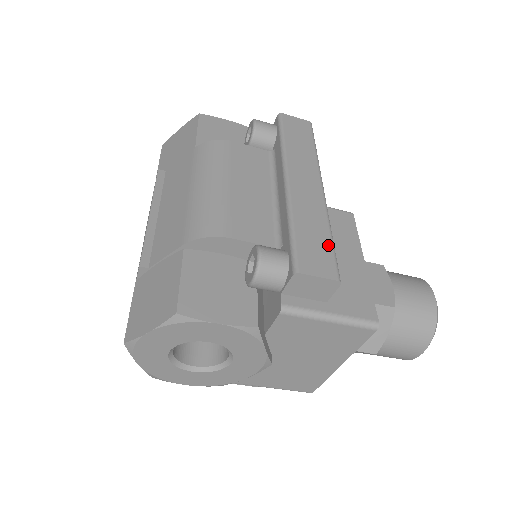
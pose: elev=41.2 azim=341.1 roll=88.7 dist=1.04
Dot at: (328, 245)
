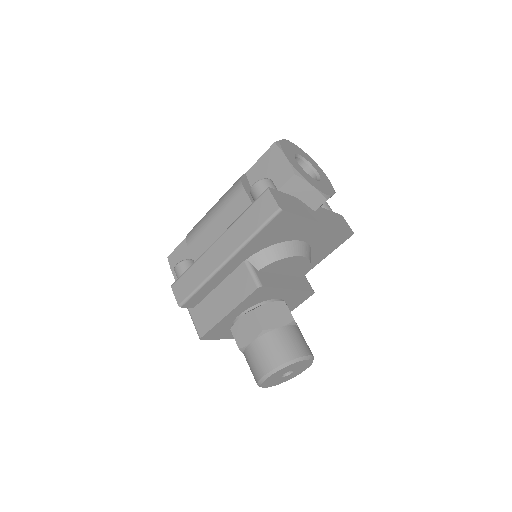
Dot at: (192, 289)
